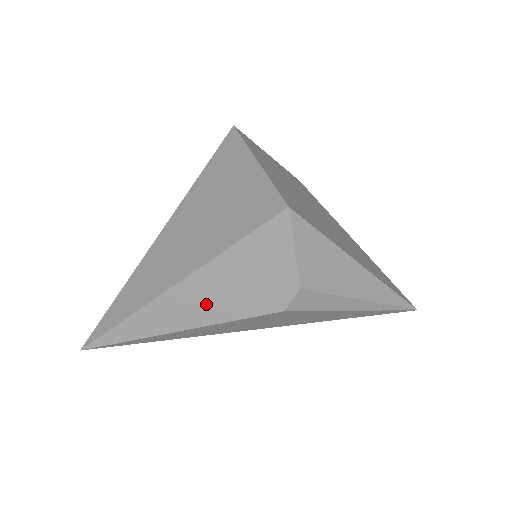
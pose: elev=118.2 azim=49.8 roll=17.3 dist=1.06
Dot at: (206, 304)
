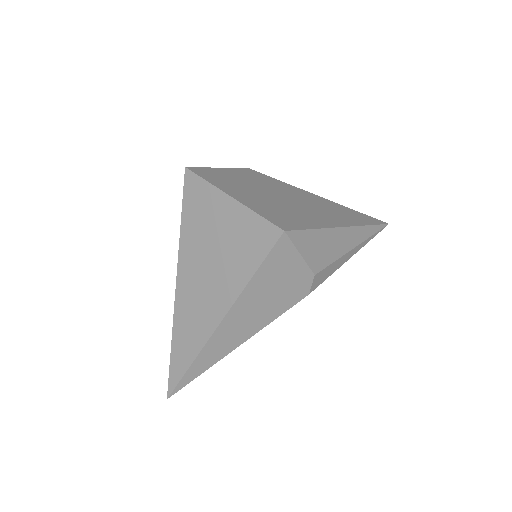
Dot at: (249, 321)
